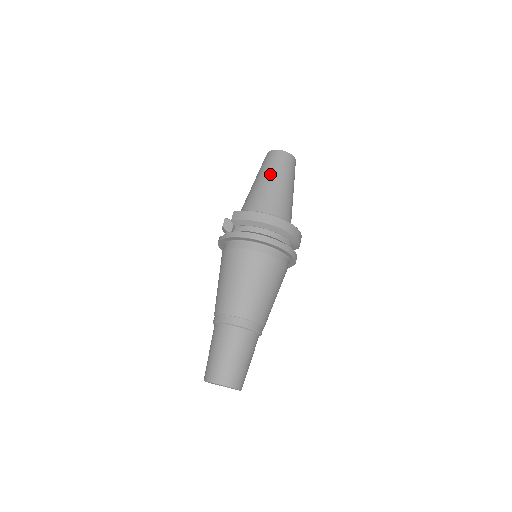
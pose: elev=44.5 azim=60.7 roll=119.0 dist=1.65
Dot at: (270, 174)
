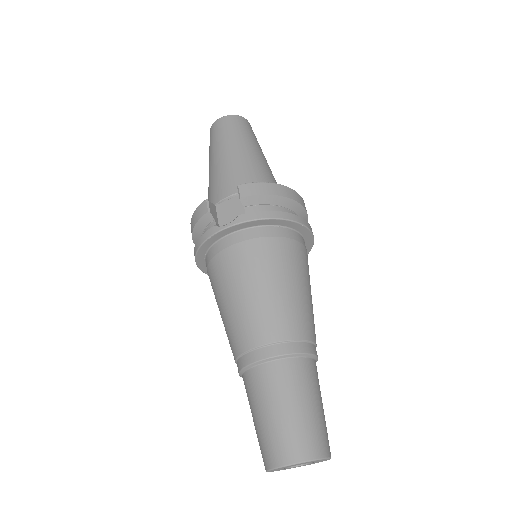
Dot at: (248, 142)
